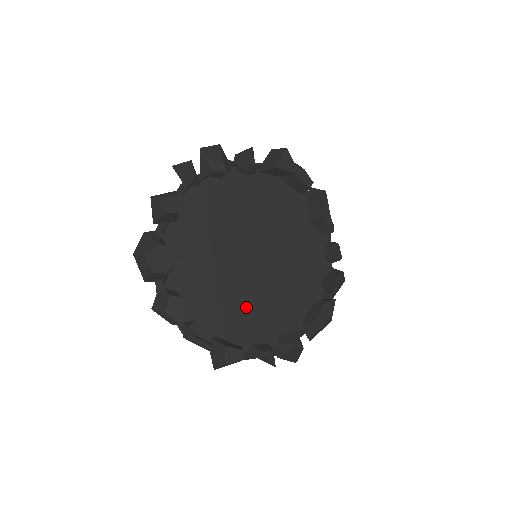
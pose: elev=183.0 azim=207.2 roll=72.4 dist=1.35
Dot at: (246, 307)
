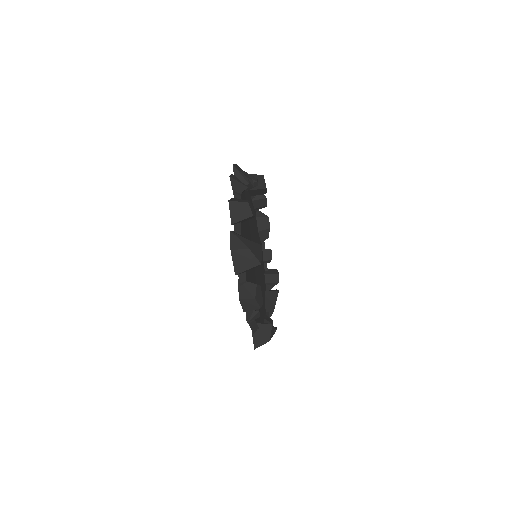
Dot at: occluded
